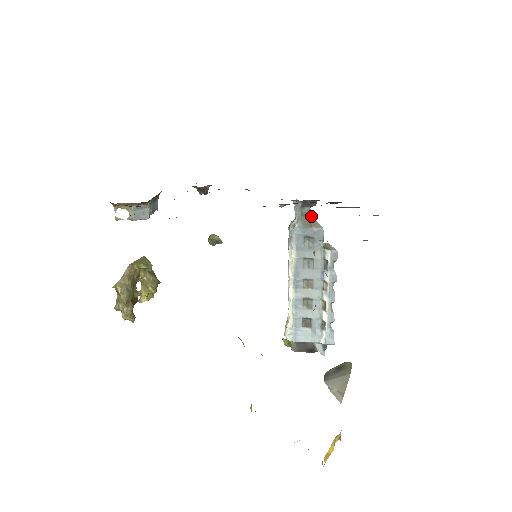
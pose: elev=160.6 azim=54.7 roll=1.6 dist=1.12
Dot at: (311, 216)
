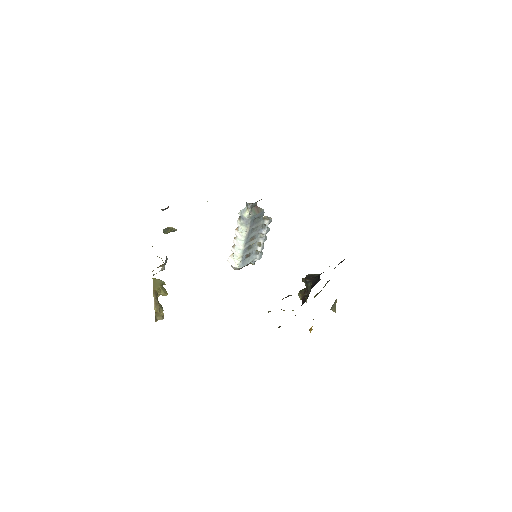
Dot at: (257, 206)
